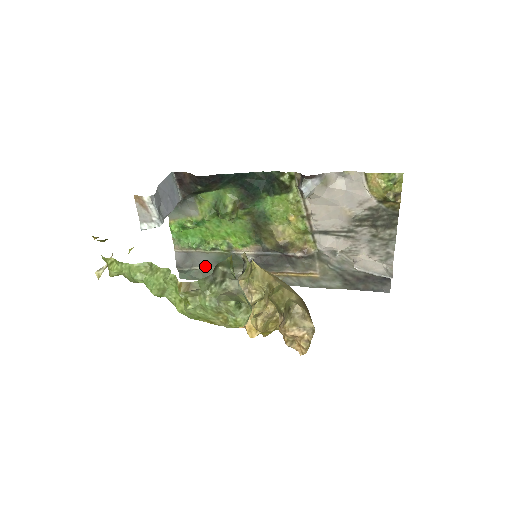
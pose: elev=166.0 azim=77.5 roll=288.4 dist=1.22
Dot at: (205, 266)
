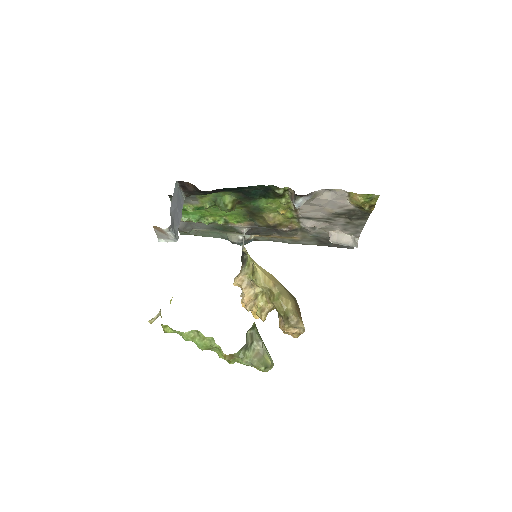
Dot at: (203, 229)
